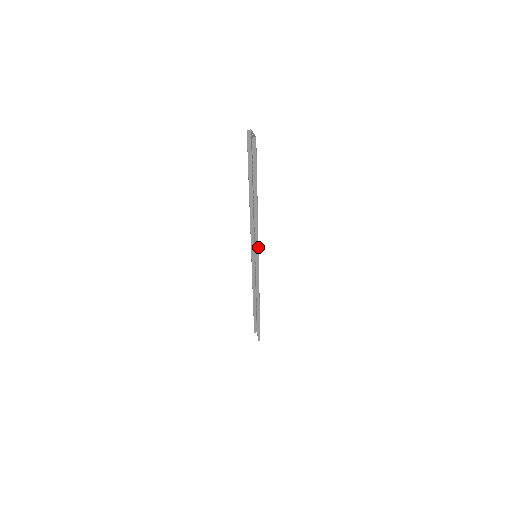
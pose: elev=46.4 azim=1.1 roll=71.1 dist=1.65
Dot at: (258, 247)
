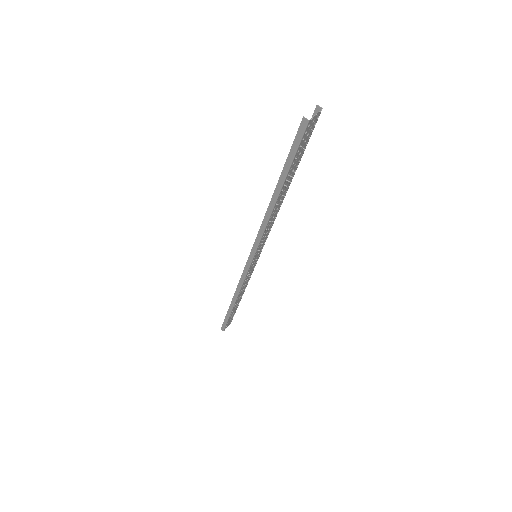
Dot at: (257, 249)
